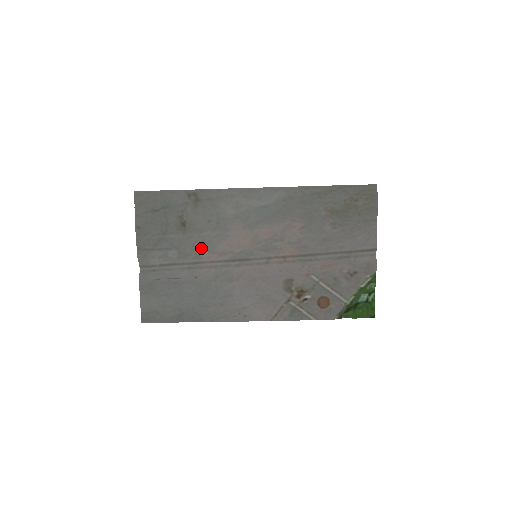
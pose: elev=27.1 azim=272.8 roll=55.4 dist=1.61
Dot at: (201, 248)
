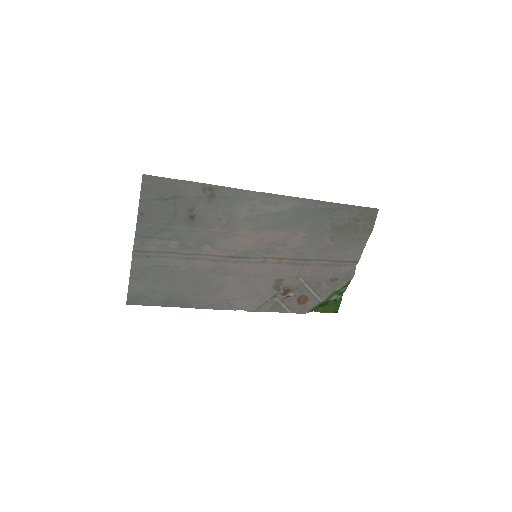
Dot at: (205, 243)
